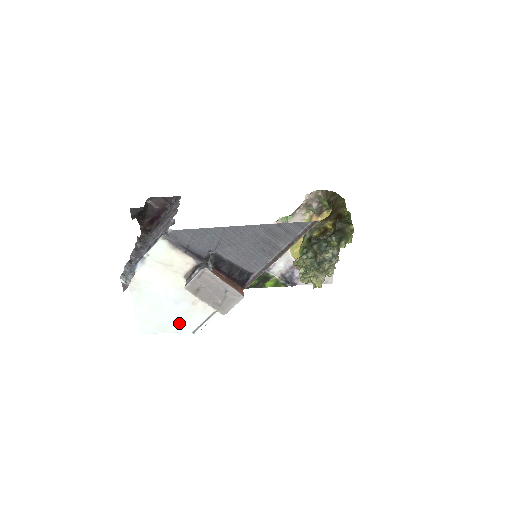
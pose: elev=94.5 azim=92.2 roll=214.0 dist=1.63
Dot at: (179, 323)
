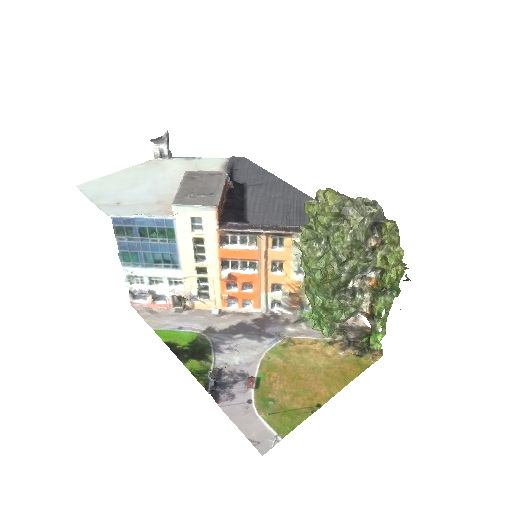
Dot at: (116, 204)
